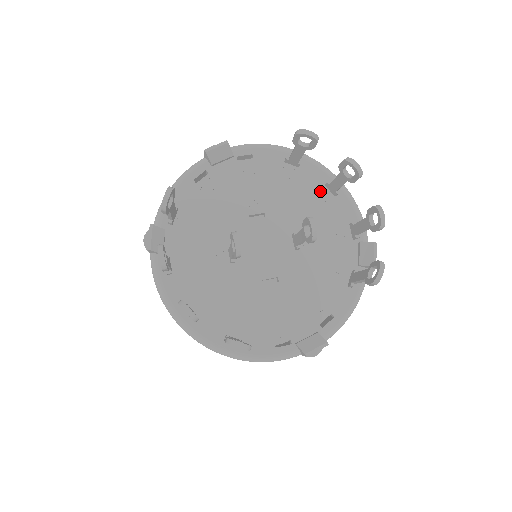
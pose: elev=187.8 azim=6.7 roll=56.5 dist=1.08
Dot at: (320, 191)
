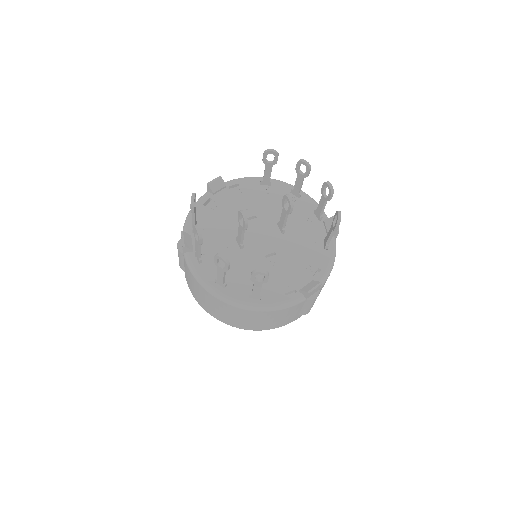
Dot at: occluded
